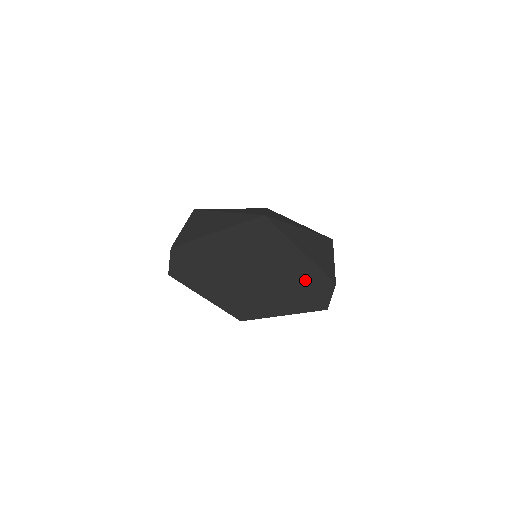
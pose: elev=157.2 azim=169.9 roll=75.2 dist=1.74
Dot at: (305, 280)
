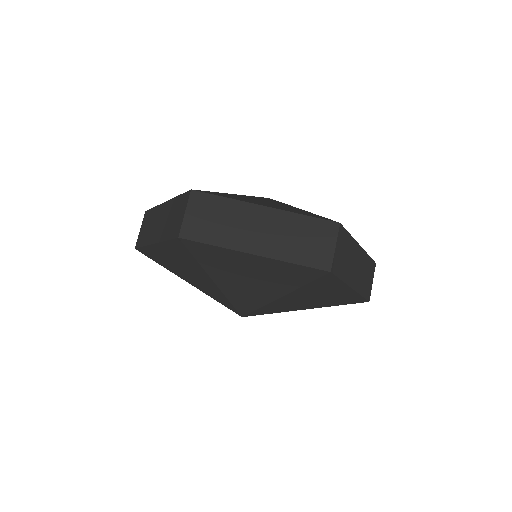
Dot at: occluded
